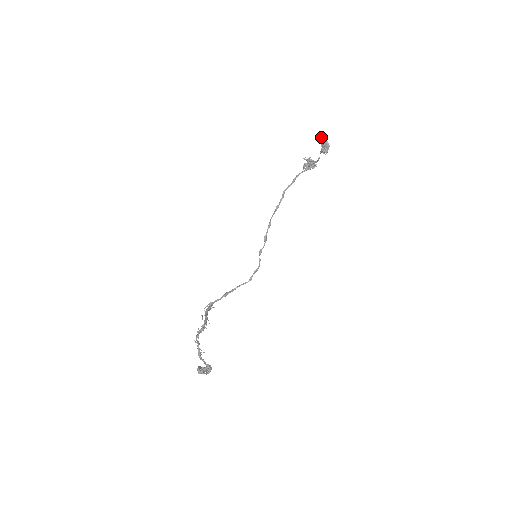
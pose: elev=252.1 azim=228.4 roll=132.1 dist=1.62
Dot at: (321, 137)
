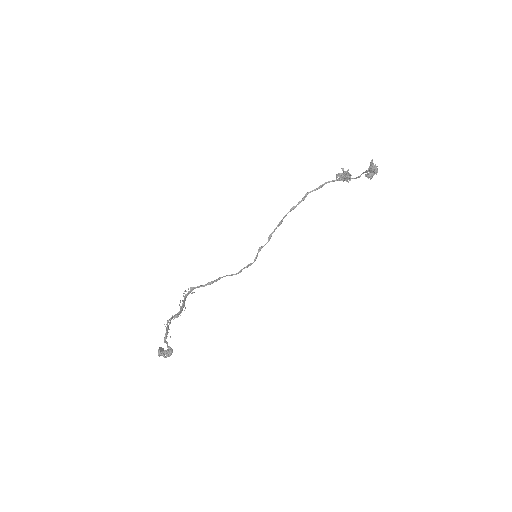
Dot at: (372, 160)
